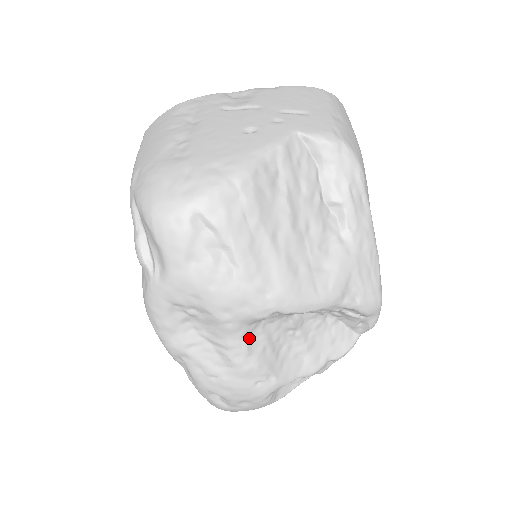
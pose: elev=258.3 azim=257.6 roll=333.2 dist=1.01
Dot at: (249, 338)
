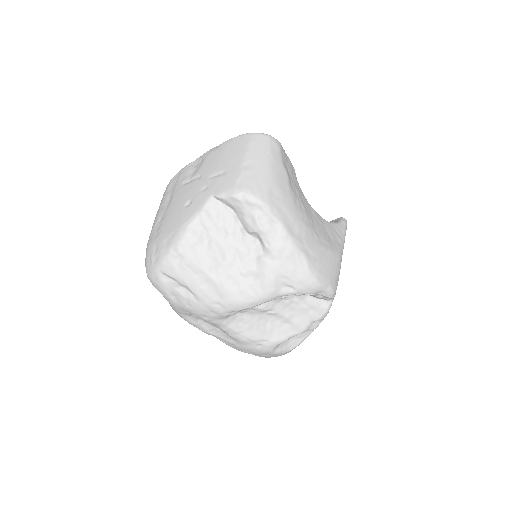
Dot at: (234, 324)
